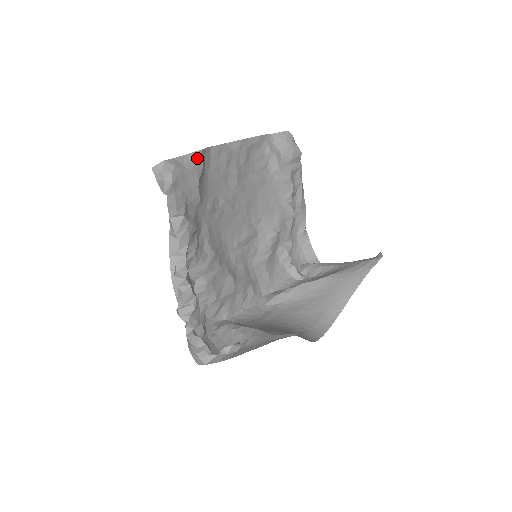
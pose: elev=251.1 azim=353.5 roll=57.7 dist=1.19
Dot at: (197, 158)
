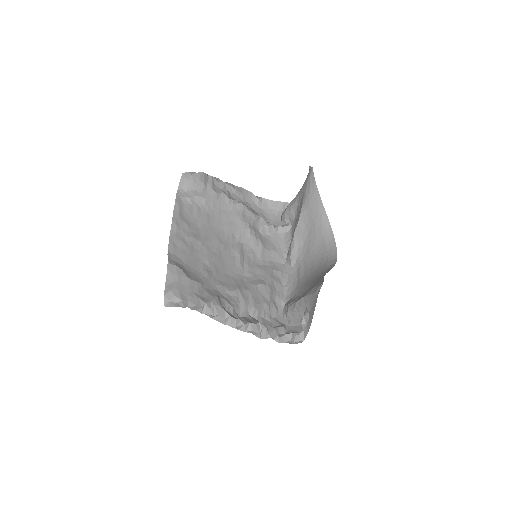
Dot at: (172, 269)
